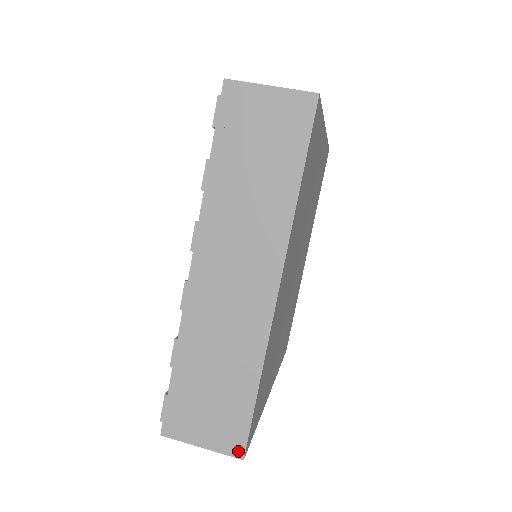
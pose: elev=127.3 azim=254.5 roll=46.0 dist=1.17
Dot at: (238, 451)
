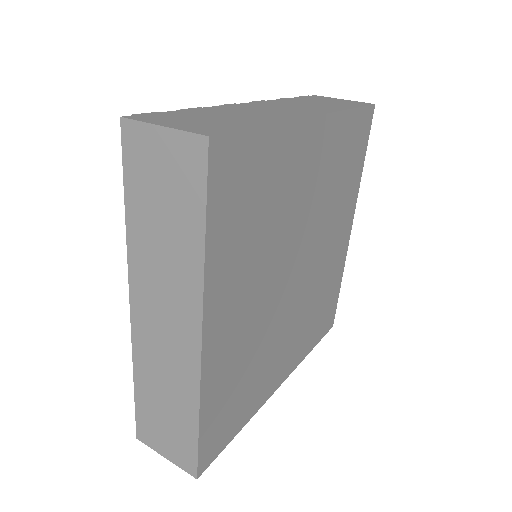
Dot at: (207, 133)
